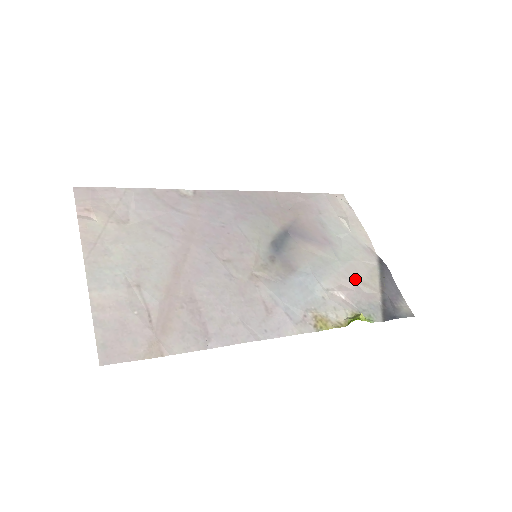
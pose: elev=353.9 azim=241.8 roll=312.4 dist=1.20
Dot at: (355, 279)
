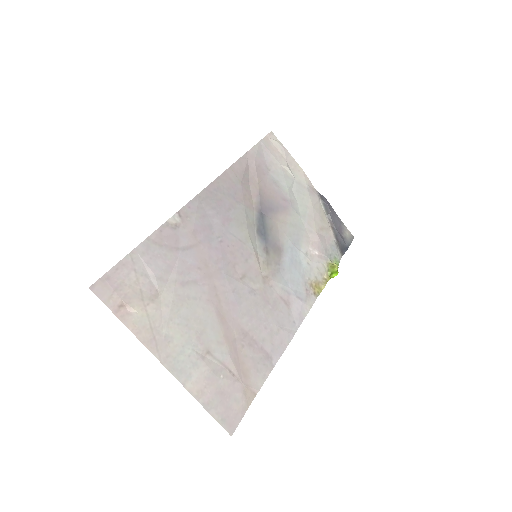
Dot at: (316, 229)
